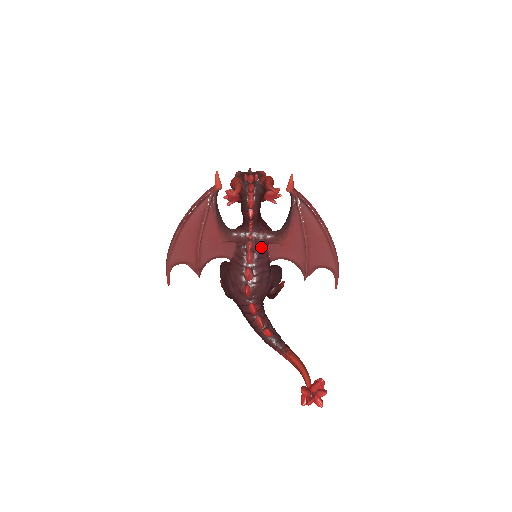
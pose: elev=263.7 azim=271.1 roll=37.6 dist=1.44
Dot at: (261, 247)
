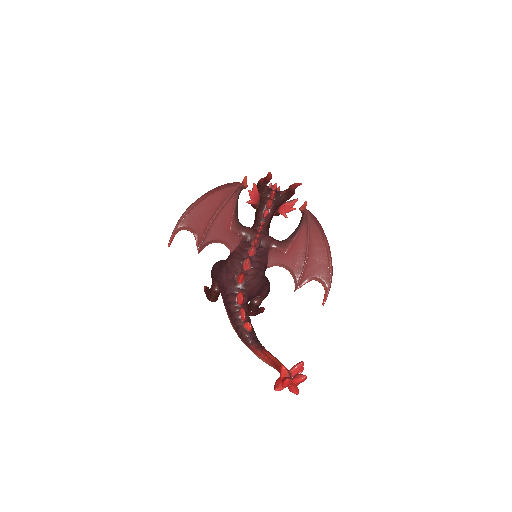
Dot at: (264, 248)
